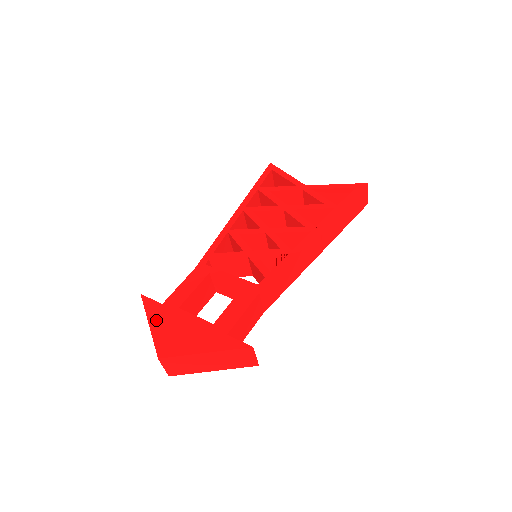
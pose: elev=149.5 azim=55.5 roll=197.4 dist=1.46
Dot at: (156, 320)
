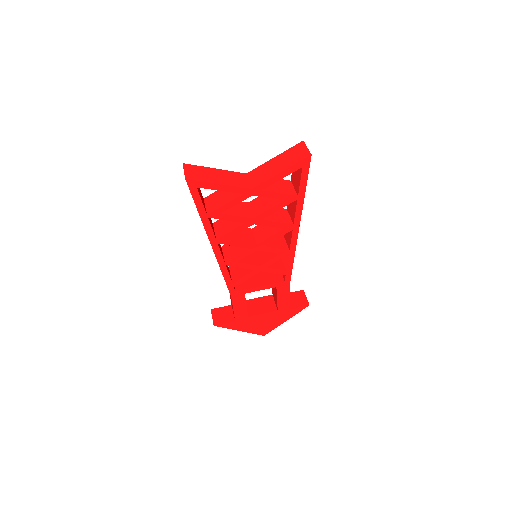
Dot at: (242, 328)
